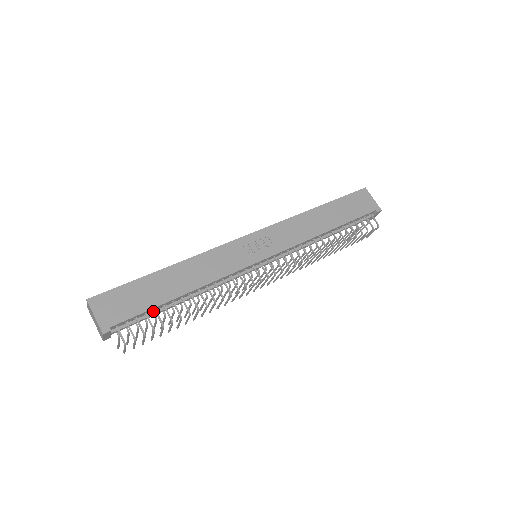
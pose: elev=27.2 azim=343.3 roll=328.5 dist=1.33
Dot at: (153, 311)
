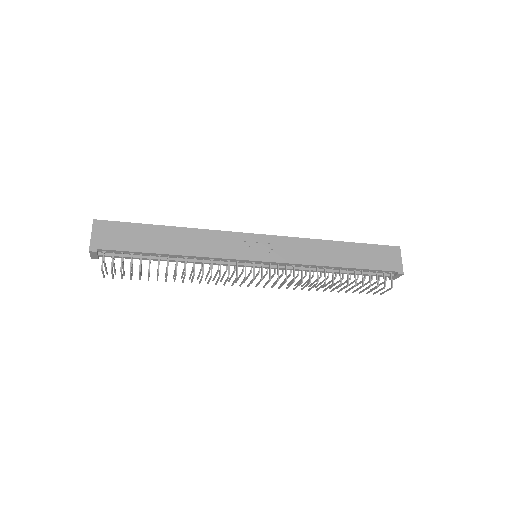
Dot at: (140, 255)
